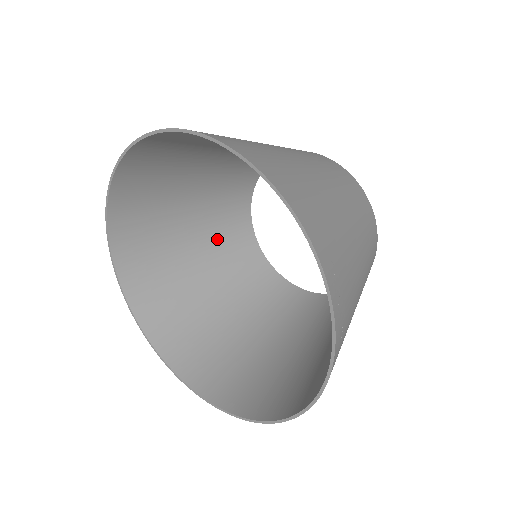
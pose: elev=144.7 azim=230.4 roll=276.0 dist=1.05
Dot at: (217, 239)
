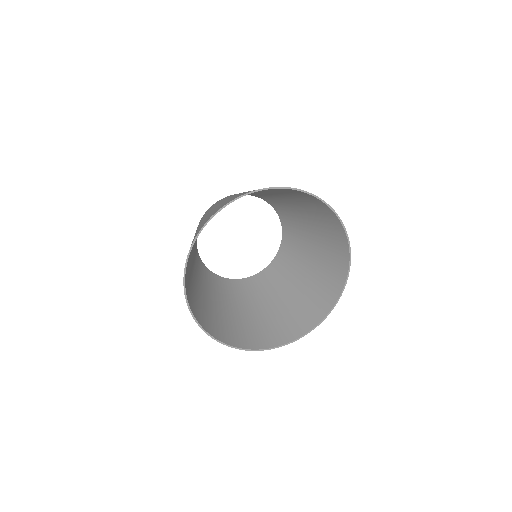
Dot at: (198, 271)
